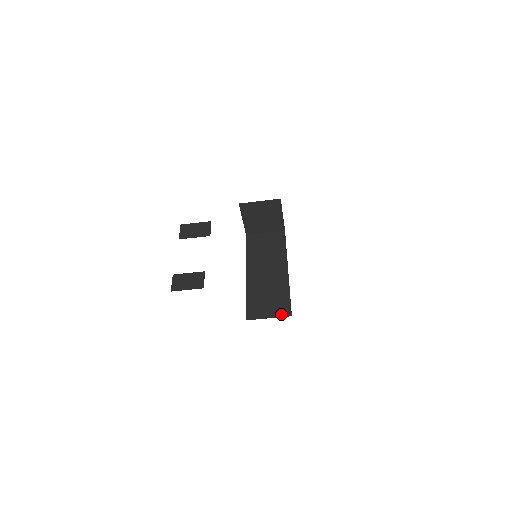
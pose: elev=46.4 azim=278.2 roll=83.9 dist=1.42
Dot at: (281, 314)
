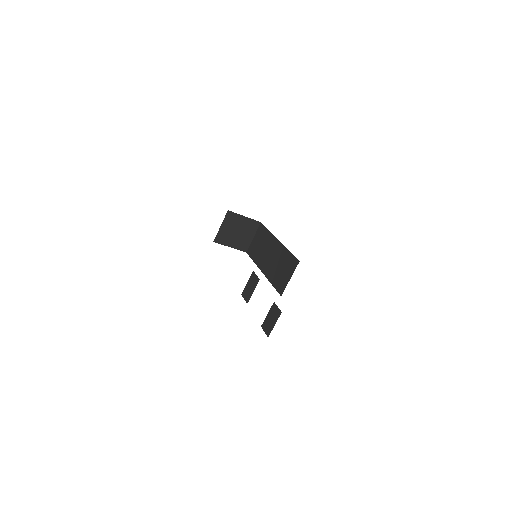
Dot at: (294, 268)
